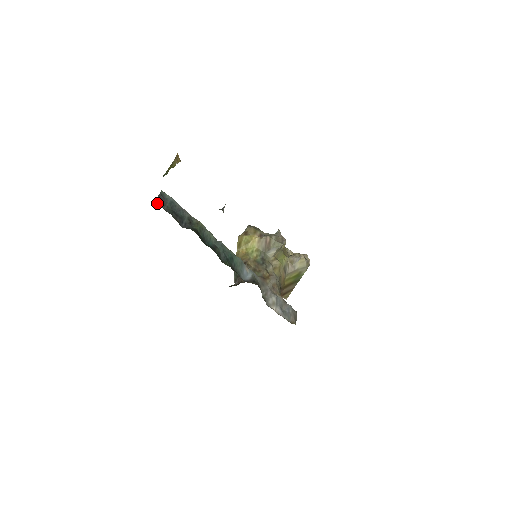
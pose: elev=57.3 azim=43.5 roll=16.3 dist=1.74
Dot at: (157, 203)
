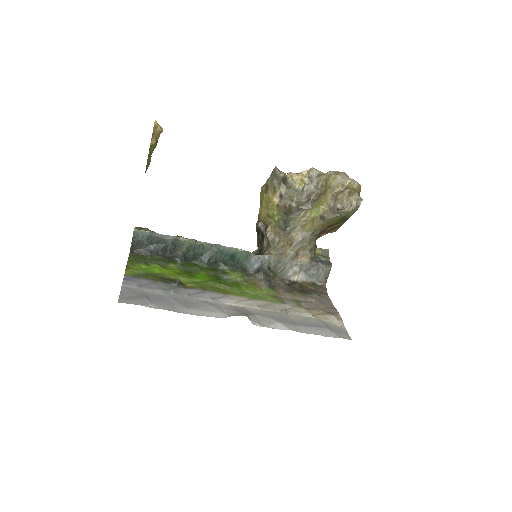
Dot at: (133, 249)
